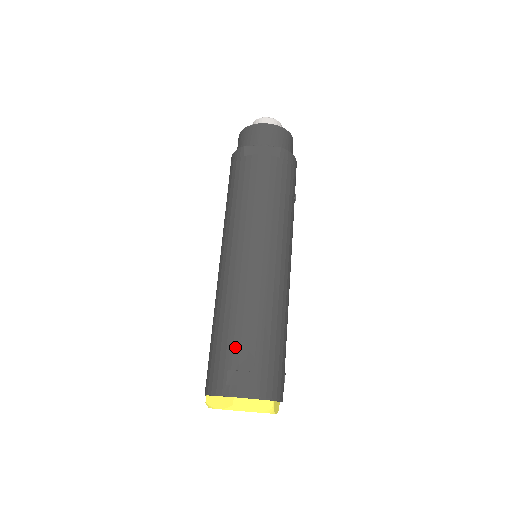
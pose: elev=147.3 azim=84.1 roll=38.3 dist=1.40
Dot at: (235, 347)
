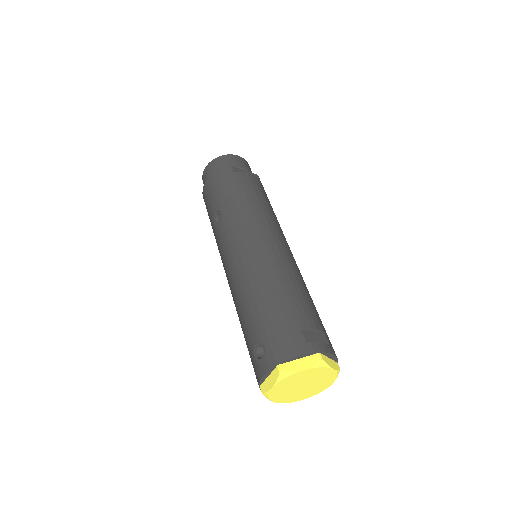
Dot at: (299, 310)
